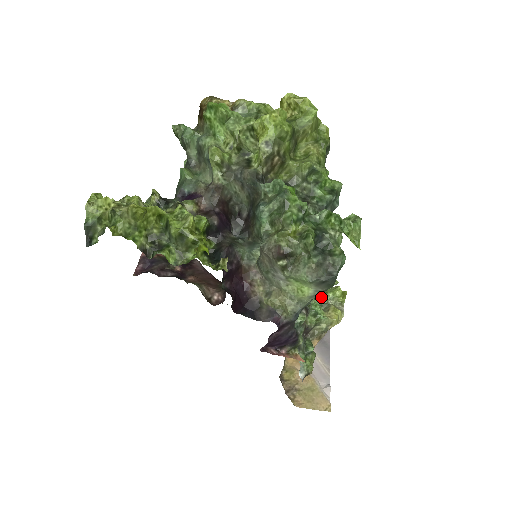
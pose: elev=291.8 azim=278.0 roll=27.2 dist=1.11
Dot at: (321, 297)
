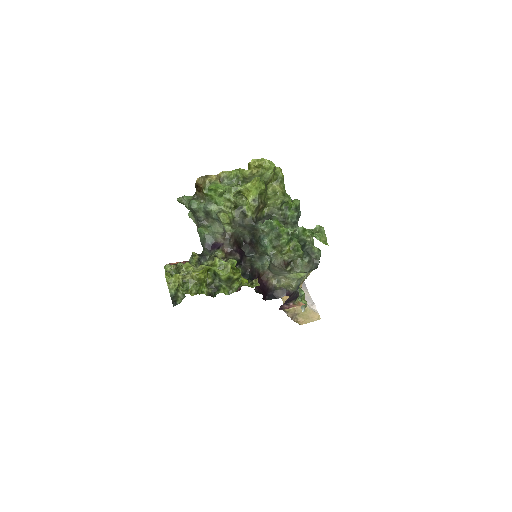
Dot at: occluded
